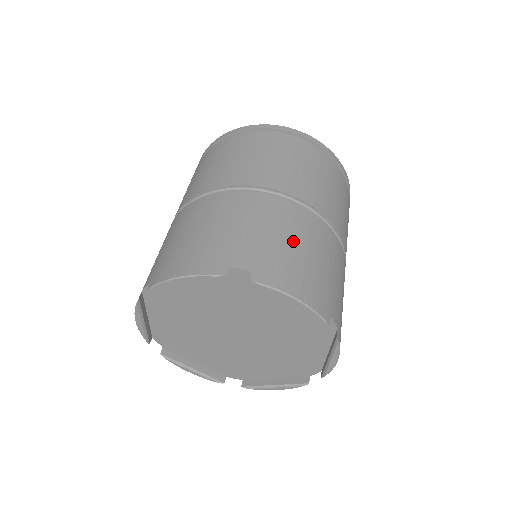
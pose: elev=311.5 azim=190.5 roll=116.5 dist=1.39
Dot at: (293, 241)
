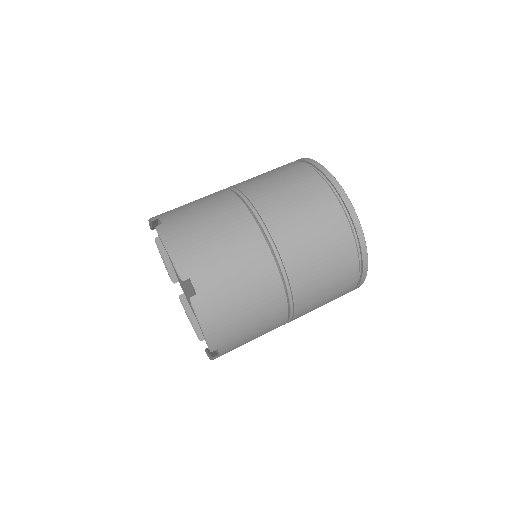
Dot at: (209, 221)
